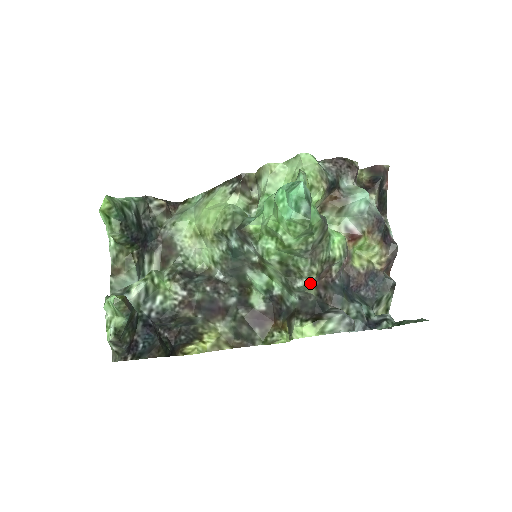
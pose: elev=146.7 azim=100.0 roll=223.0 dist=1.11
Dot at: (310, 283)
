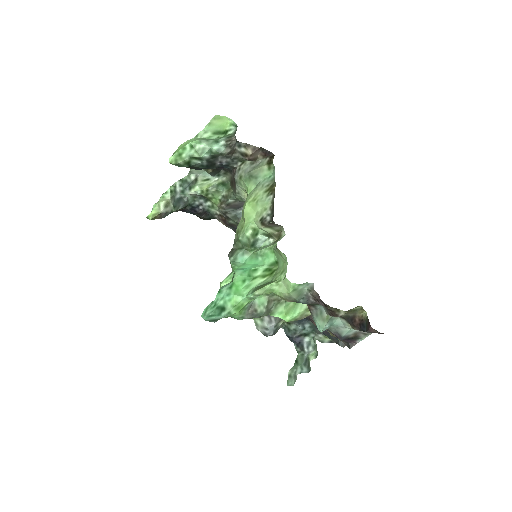
Dot at: occluded
